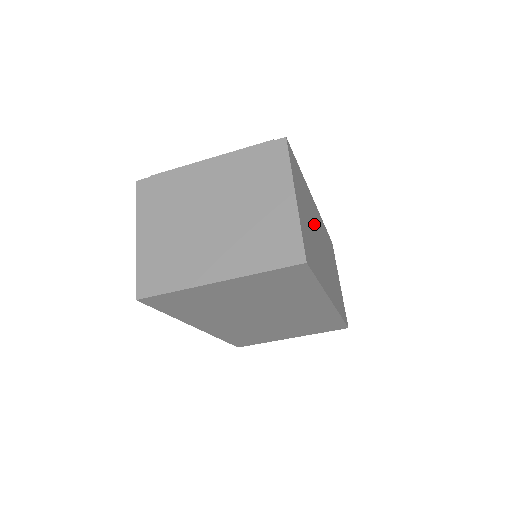
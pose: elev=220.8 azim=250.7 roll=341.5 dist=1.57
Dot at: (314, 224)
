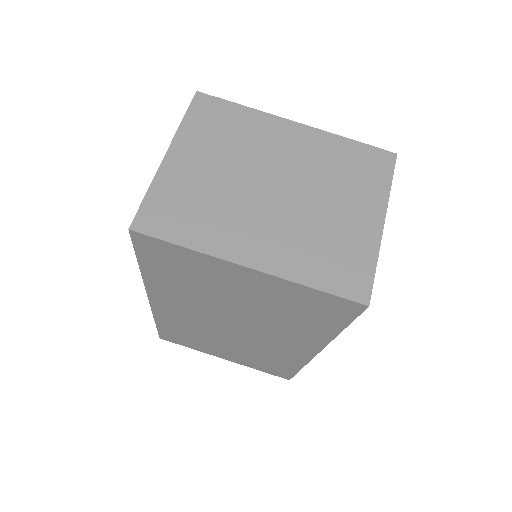
Dot at: occluded
